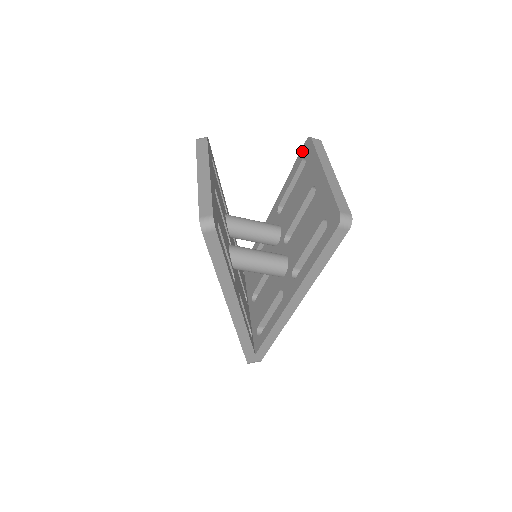
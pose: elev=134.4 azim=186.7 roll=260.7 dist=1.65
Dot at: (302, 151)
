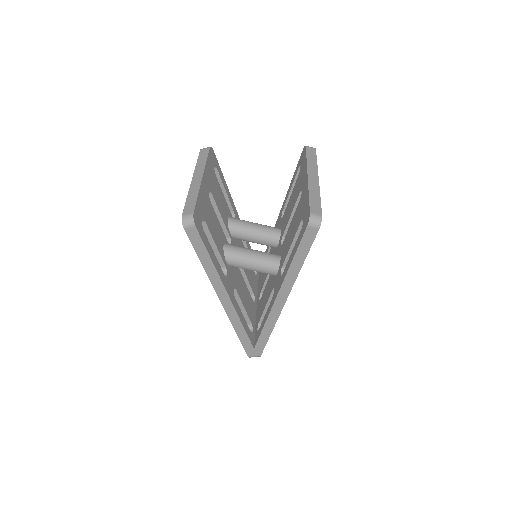
Dot at: (300, 159)
